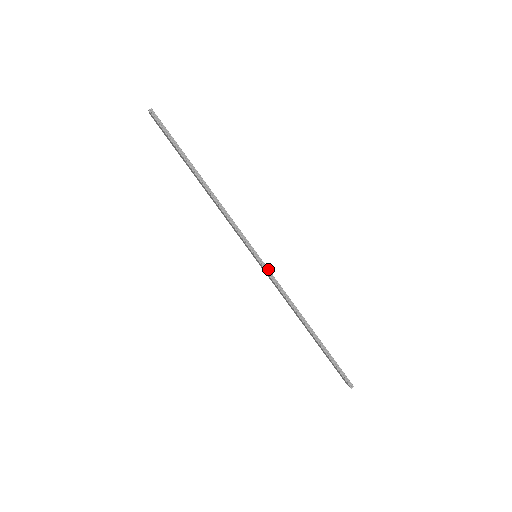
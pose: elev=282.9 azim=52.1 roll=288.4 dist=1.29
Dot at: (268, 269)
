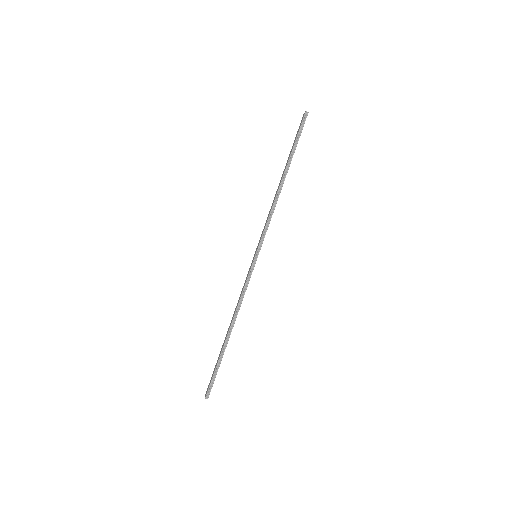
Dot at: occluded
